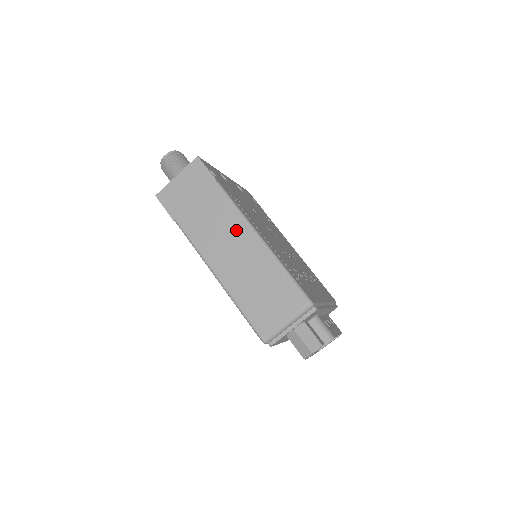
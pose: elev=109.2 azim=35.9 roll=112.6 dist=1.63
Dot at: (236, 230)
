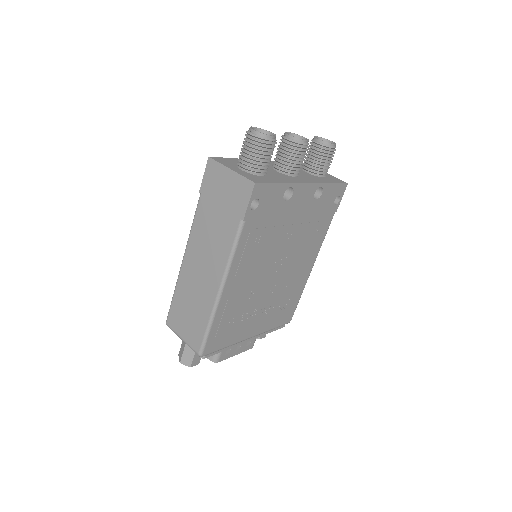
Dot at: (216, 264)
